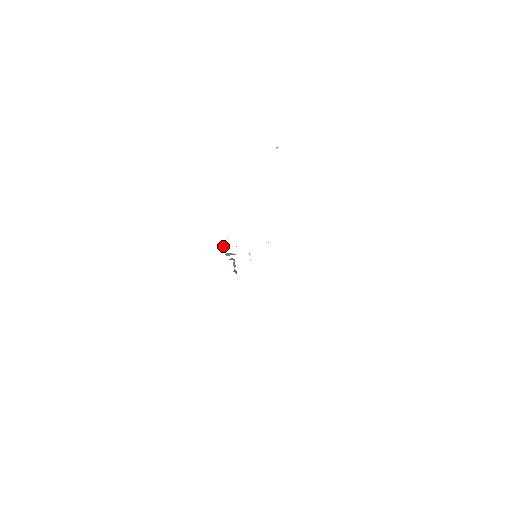
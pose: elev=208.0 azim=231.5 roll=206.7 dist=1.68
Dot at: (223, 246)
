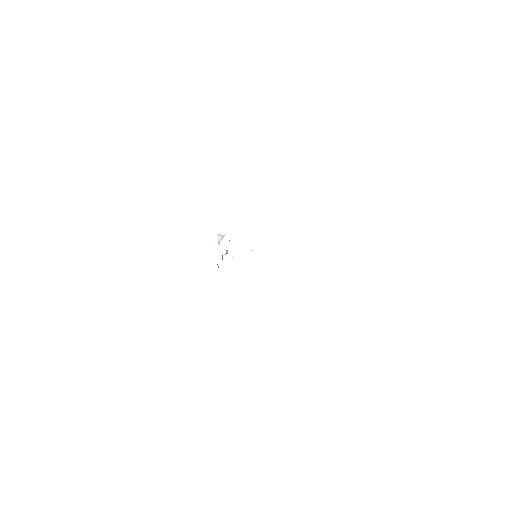
Dot at: (222, 235)
